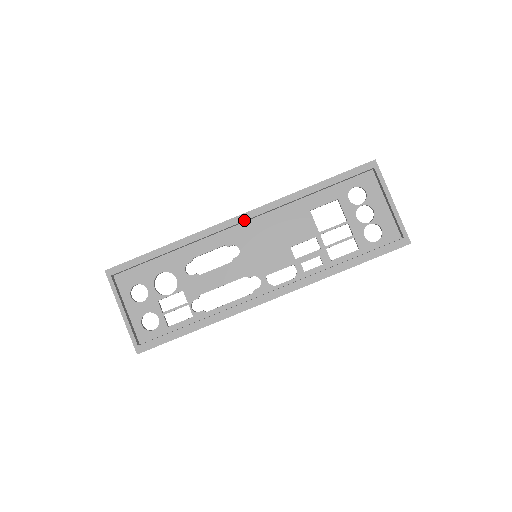
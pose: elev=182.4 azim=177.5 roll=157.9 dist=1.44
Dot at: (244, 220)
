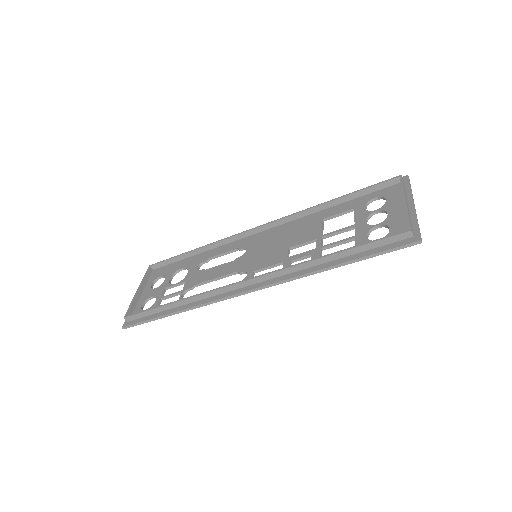
Dot at: (260, 226)
